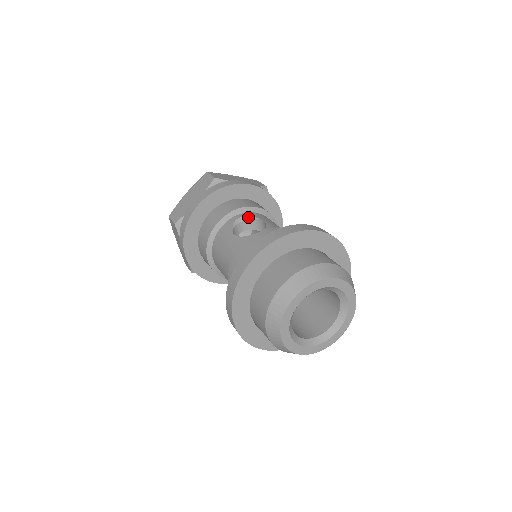
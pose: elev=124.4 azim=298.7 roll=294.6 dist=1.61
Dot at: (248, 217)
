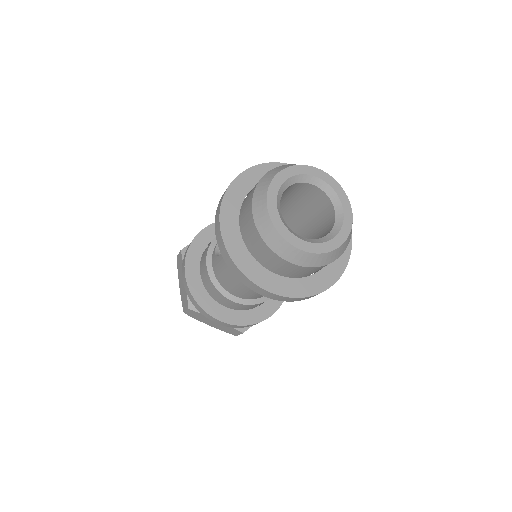
Dot at: occluded
